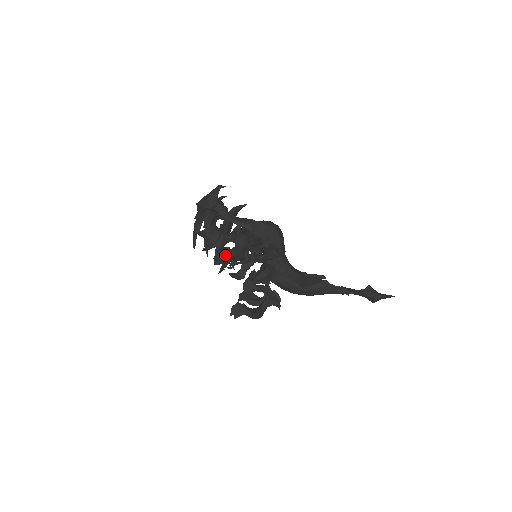
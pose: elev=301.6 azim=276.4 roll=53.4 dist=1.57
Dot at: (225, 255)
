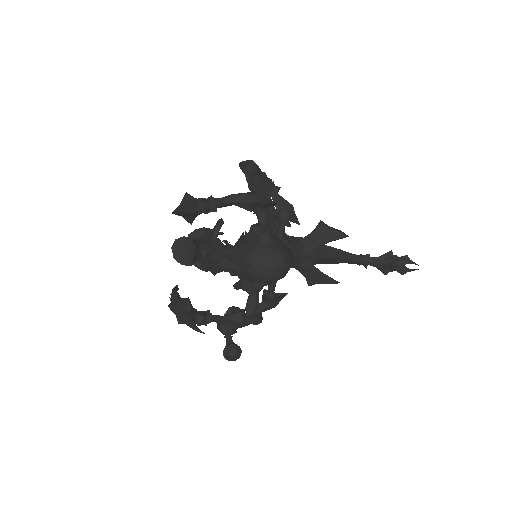
Dot at: occluded
